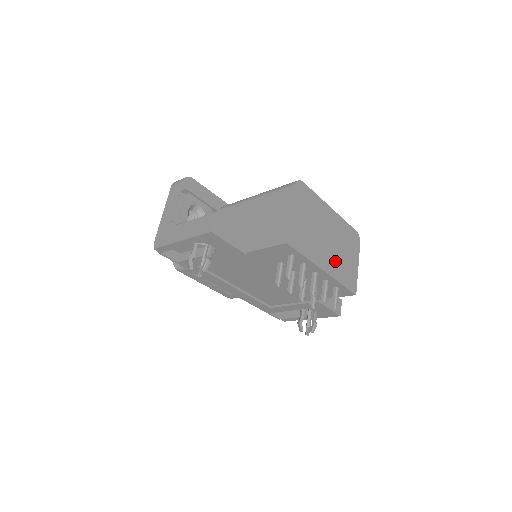
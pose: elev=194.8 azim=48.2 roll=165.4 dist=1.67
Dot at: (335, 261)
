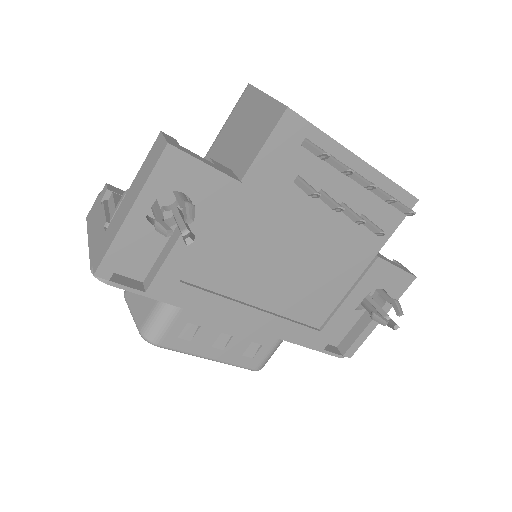
Dot at: occluded
